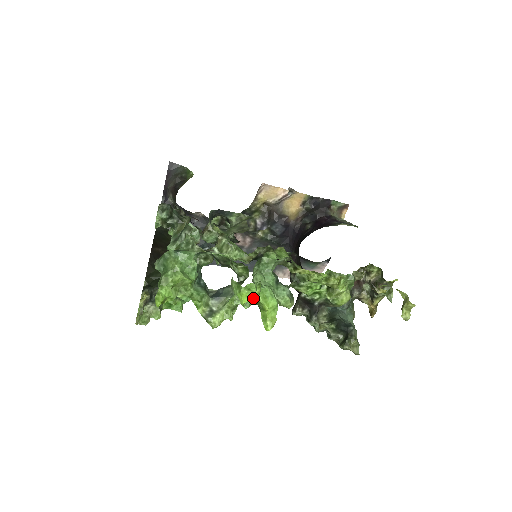
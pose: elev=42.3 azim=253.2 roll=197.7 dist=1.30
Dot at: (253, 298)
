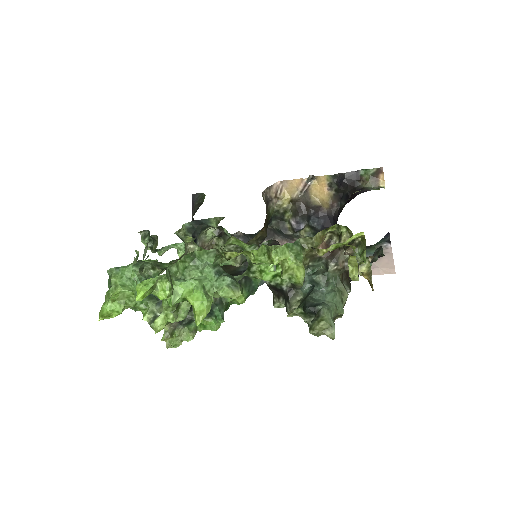
Dot at: (164, 293)
